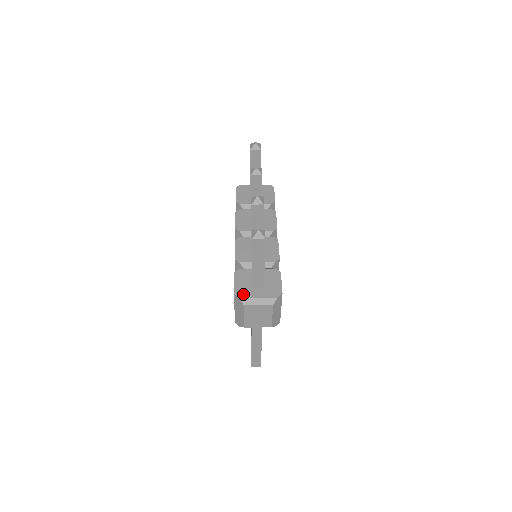
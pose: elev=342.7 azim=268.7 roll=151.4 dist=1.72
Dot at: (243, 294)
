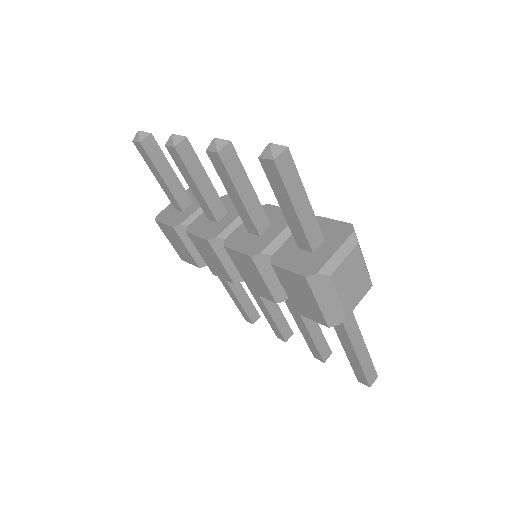
Dot at: (315, 266)
